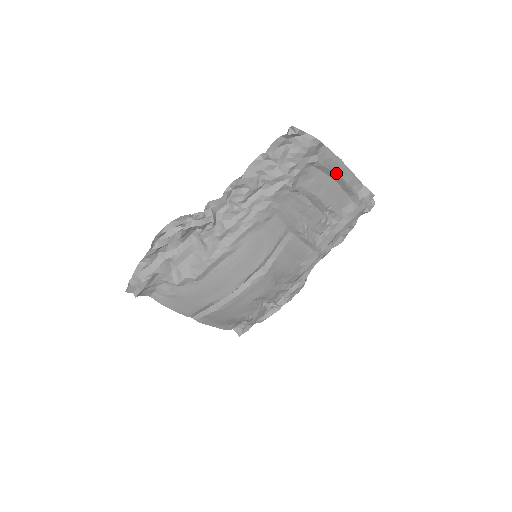
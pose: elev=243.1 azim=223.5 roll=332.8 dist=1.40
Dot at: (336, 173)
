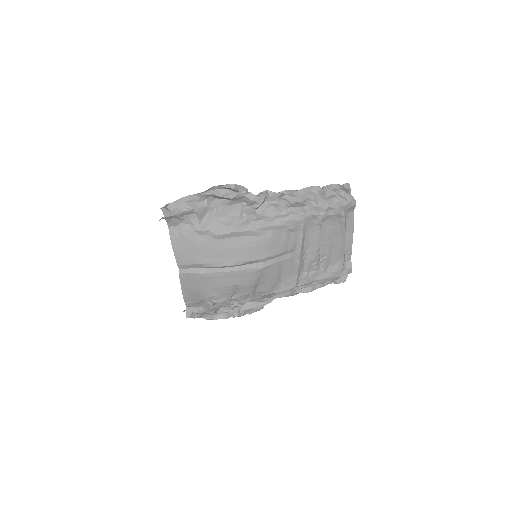
Dot at: (345, 236)
